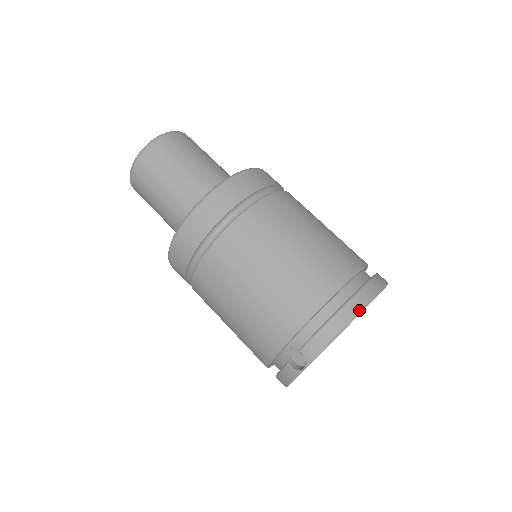
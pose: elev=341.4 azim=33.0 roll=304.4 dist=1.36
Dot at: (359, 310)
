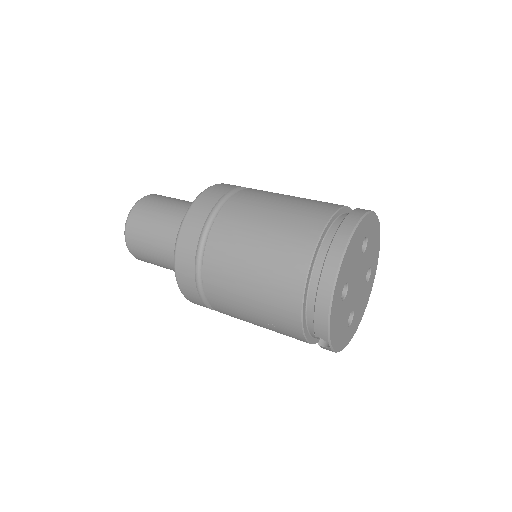
Dot at: (333, 281)
